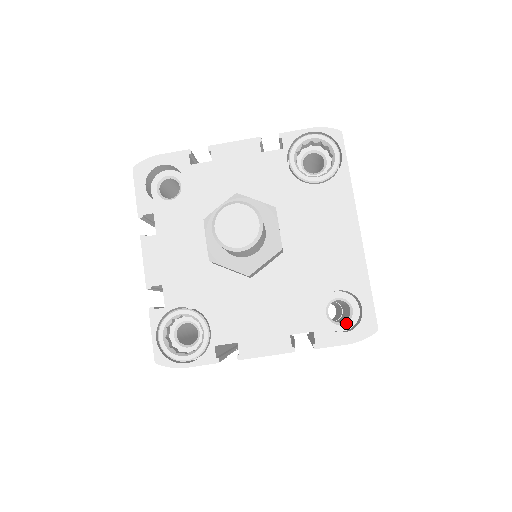
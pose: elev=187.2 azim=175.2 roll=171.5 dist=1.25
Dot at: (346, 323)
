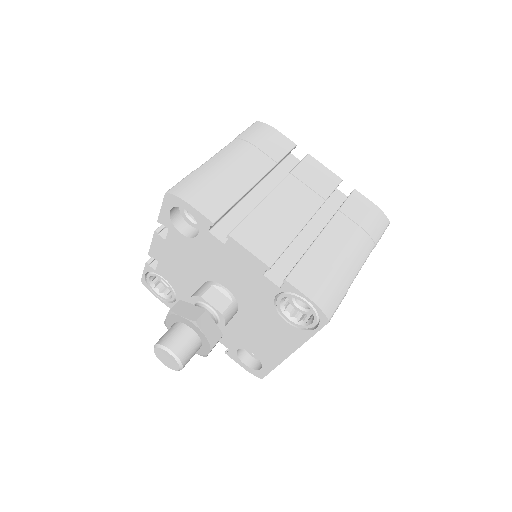
Dot at: (255, 356)
